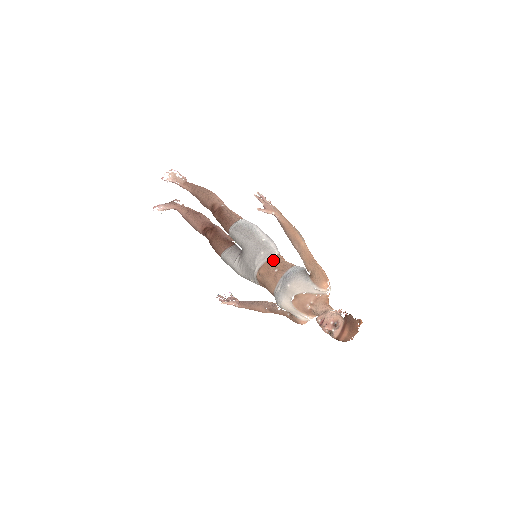
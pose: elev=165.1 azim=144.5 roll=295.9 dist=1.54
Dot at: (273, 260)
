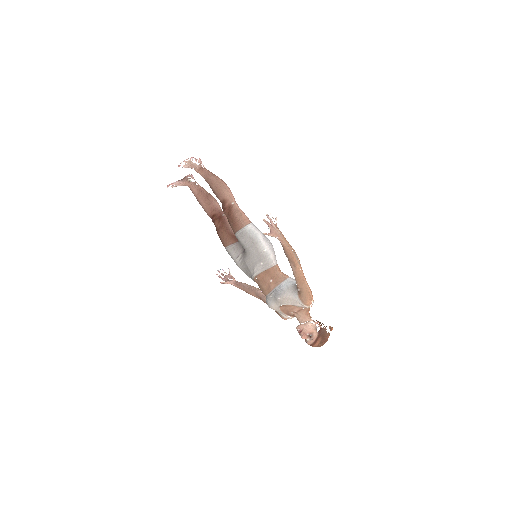
Dot at: (270, 271)
